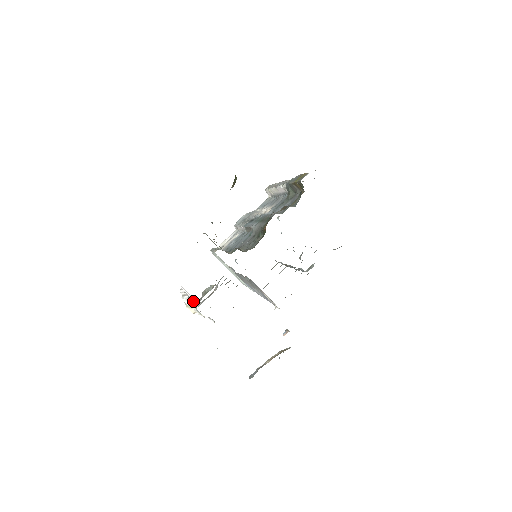
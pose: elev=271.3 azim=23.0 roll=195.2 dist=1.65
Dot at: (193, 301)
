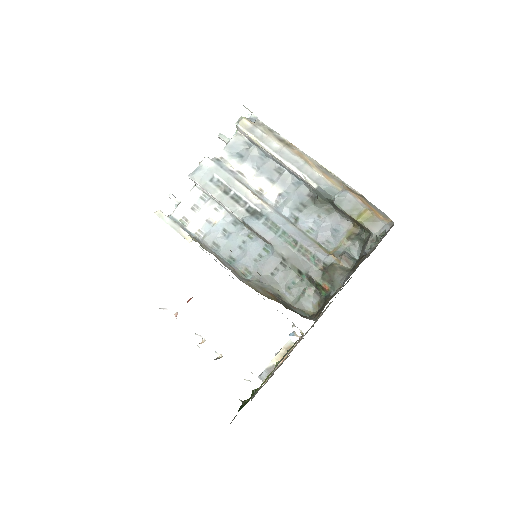
Dot at: occluded
